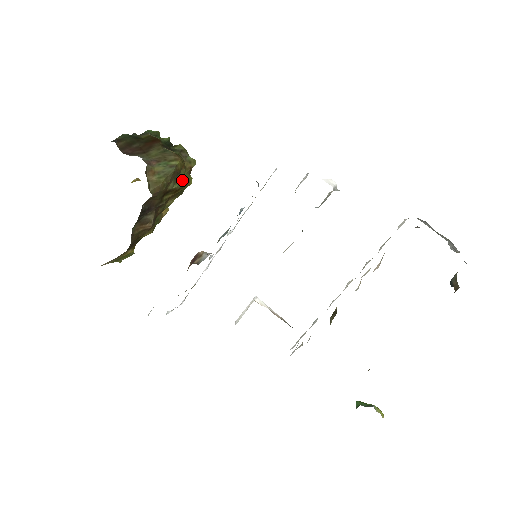
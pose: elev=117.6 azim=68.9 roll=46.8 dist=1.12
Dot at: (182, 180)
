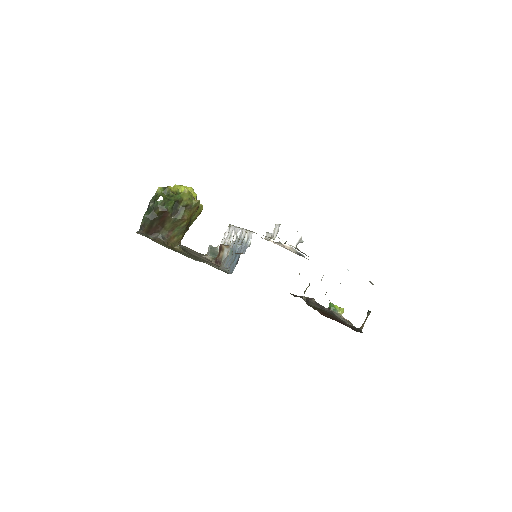
Dot at: (194, 219)
